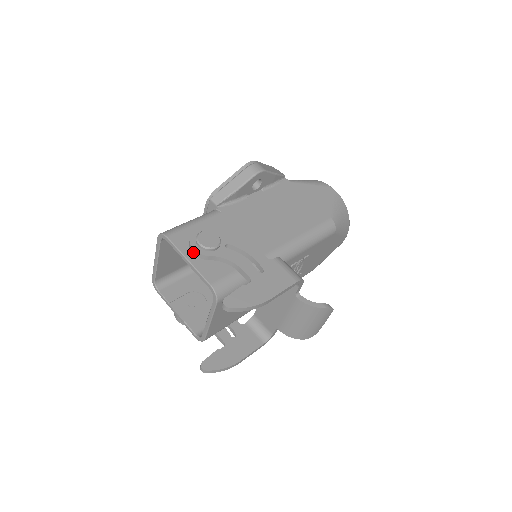
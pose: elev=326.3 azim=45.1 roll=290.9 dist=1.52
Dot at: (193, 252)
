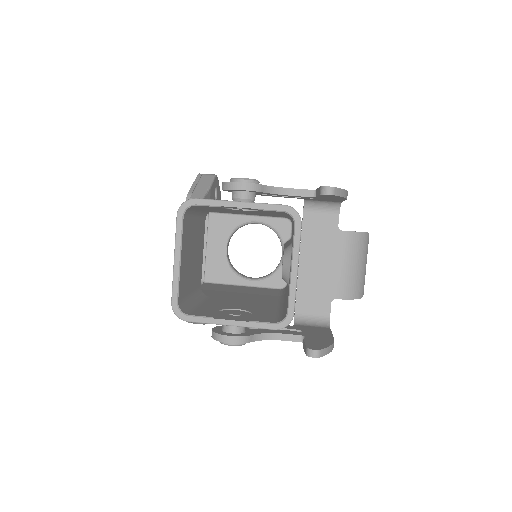
Dot at: (242, 188)
